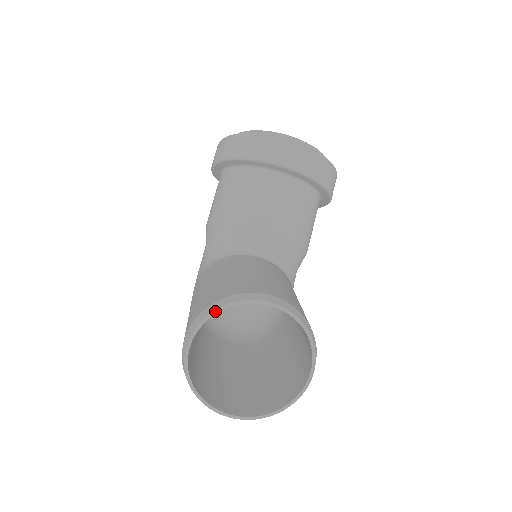
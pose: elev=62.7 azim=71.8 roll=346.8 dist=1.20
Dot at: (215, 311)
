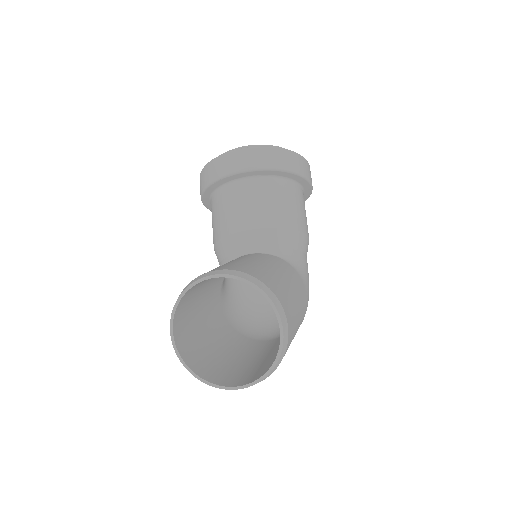
Dot at: (176, 302)
